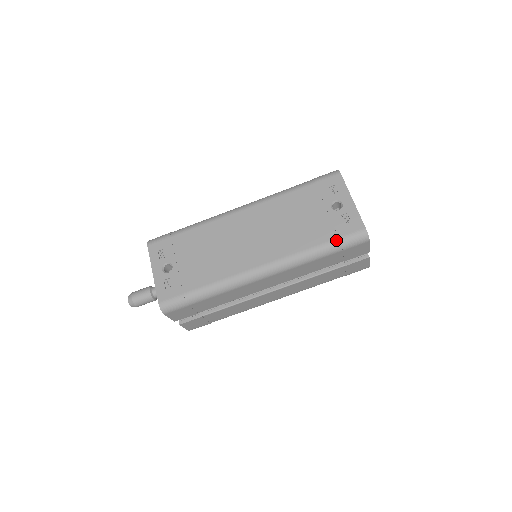
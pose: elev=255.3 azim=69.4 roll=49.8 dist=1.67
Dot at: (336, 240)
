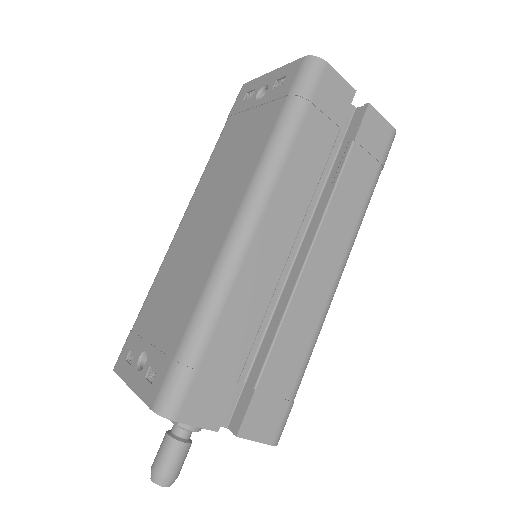
Dot at: (287, 100)
